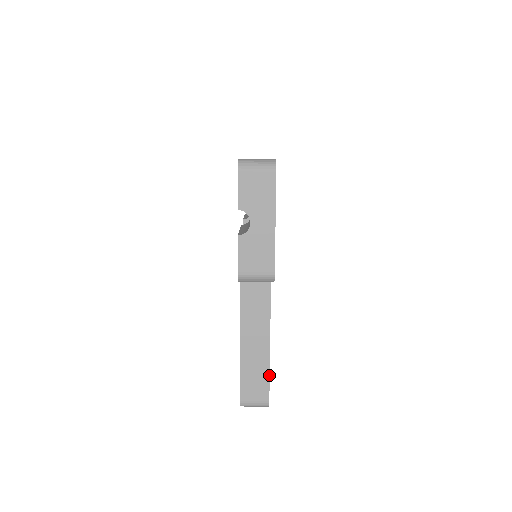
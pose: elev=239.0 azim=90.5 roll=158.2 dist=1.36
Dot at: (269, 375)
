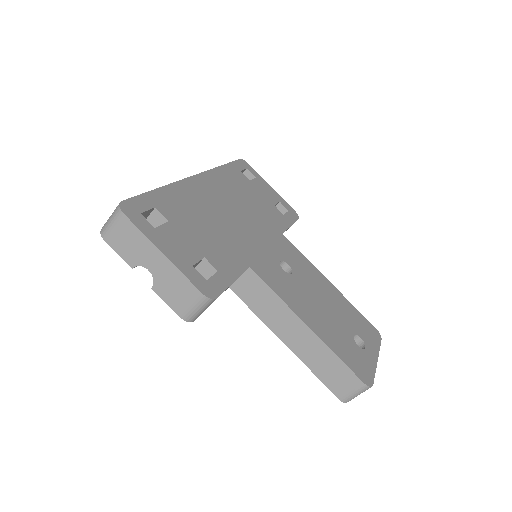
Dot at: (340, 360)
